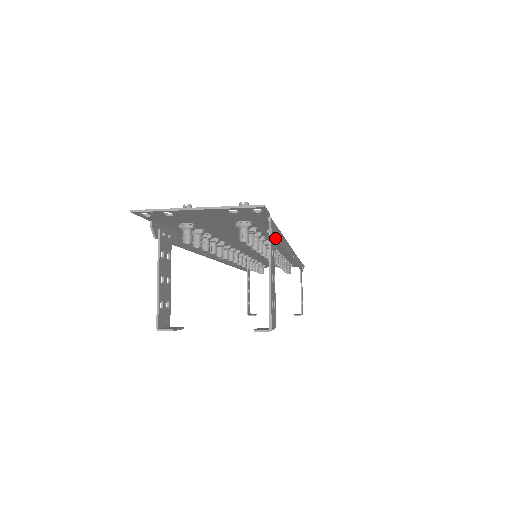
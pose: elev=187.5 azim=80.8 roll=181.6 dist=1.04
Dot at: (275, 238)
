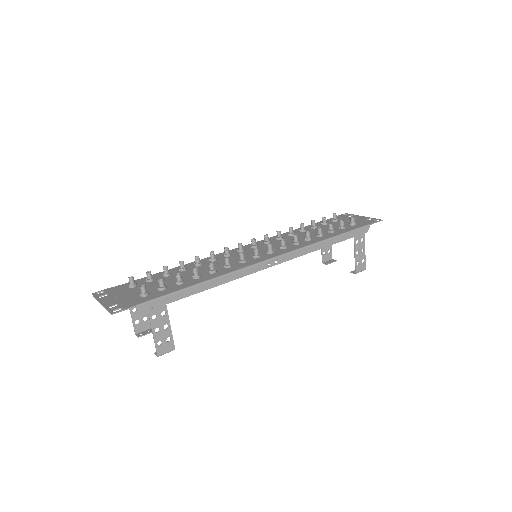
Dot at: (160, 306)
